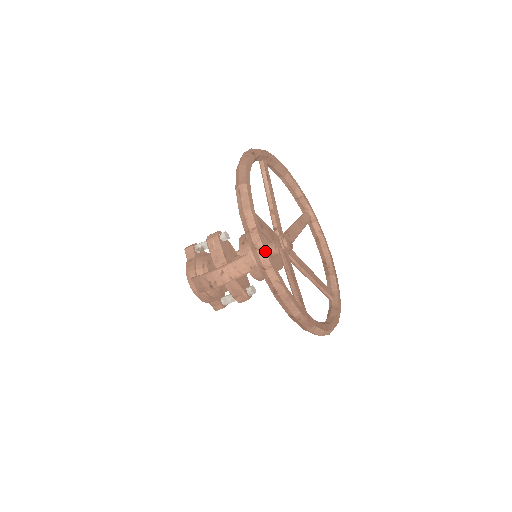
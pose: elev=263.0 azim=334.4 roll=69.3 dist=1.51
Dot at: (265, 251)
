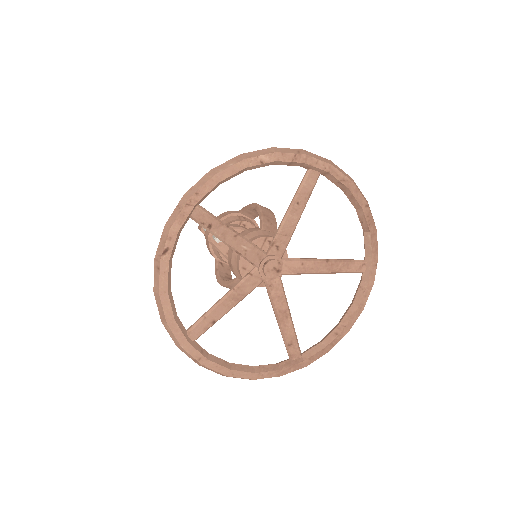
Dot at: (215, 371)
